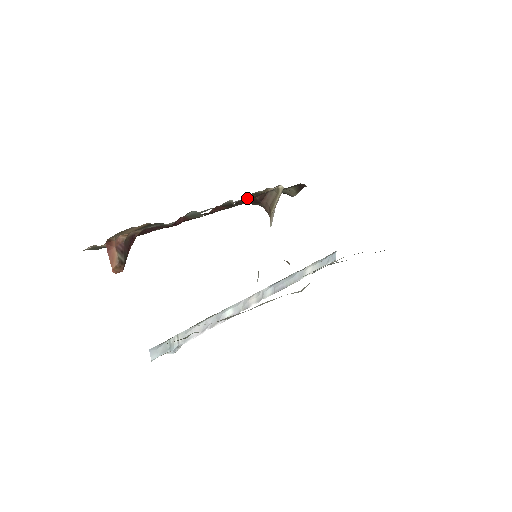
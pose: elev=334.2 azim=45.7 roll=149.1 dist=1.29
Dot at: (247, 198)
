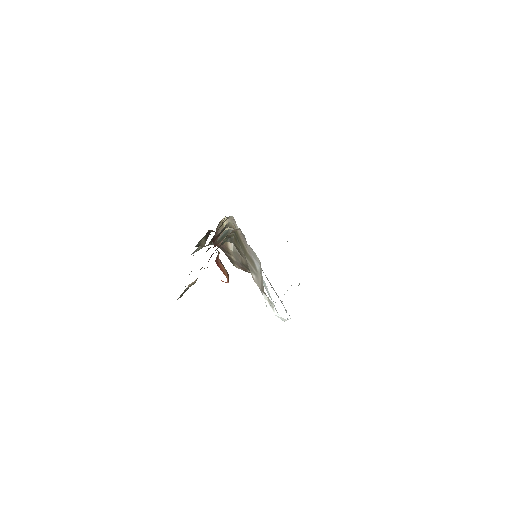
Dot at: occluded
